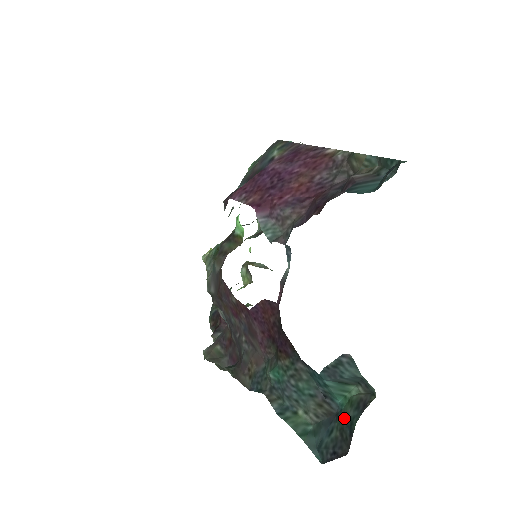
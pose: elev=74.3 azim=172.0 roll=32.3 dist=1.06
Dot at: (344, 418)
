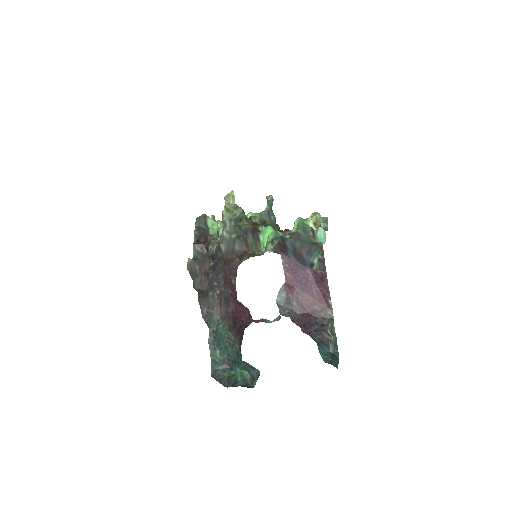
Dot at: (235, 376)
